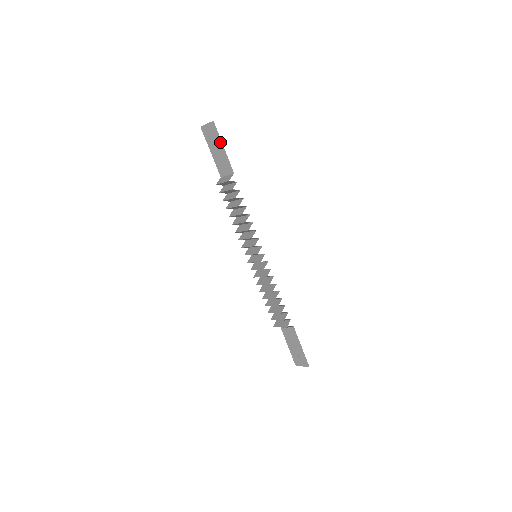
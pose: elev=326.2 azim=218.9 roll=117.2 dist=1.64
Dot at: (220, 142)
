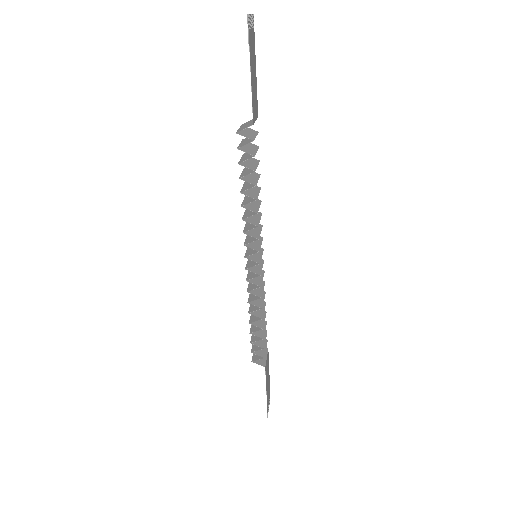
Dot at: (250, 59)
